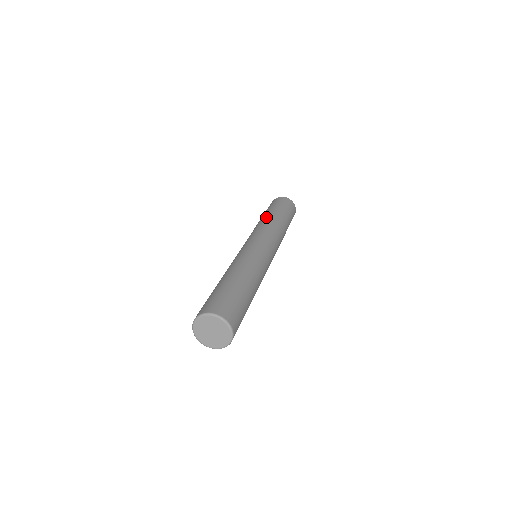
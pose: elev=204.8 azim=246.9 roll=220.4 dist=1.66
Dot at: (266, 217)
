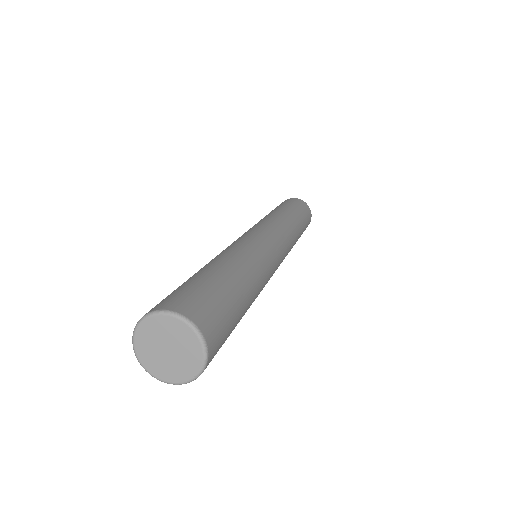
Dot at: (269, 213)
